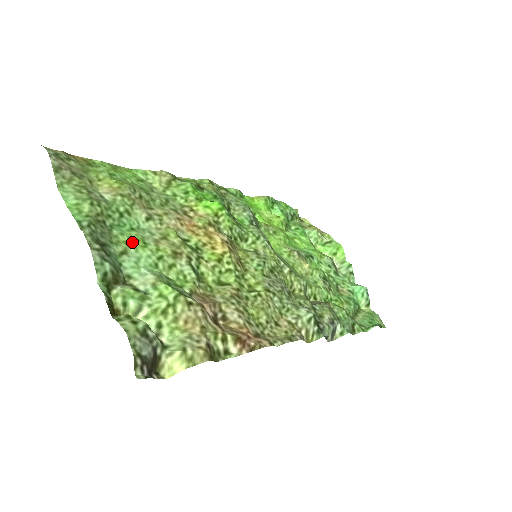
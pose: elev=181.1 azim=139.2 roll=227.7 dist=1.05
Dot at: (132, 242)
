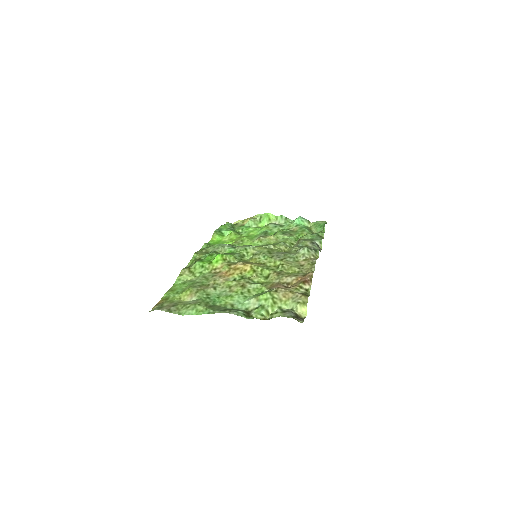
Dot at: (227, 300)
